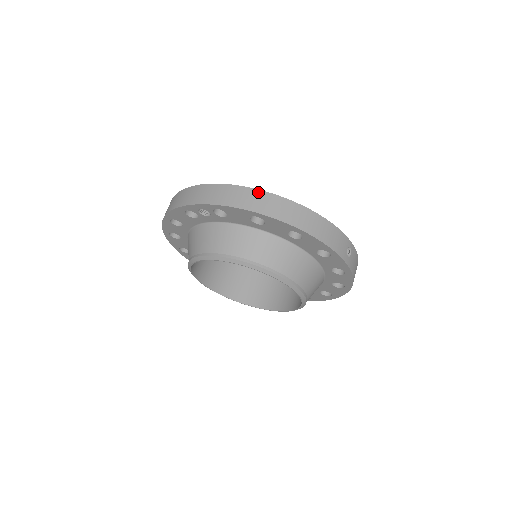
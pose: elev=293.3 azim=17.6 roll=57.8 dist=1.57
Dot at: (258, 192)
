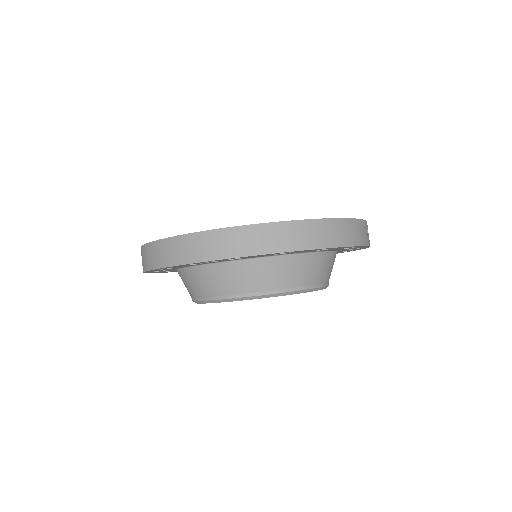
Dot at: (276, 226)
